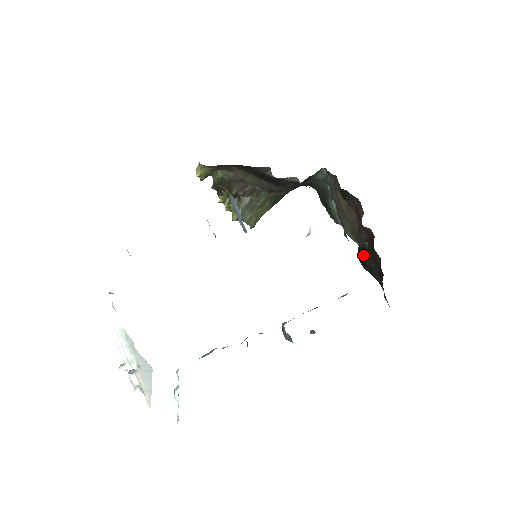
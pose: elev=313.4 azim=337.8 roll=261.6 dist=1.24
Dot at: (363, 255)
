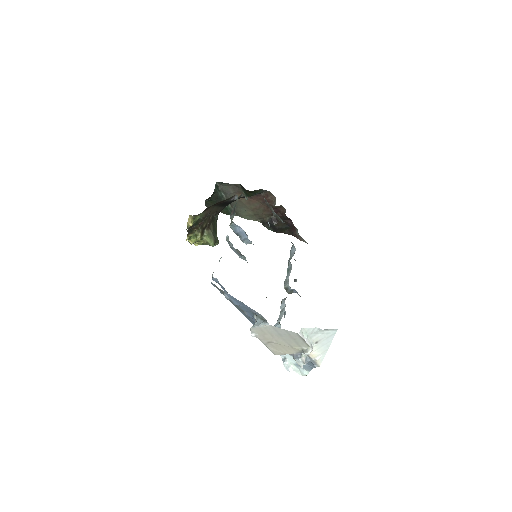
Dot at: (274, 224)
